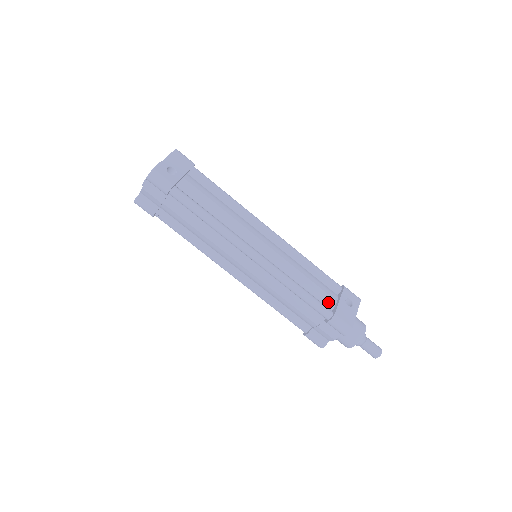
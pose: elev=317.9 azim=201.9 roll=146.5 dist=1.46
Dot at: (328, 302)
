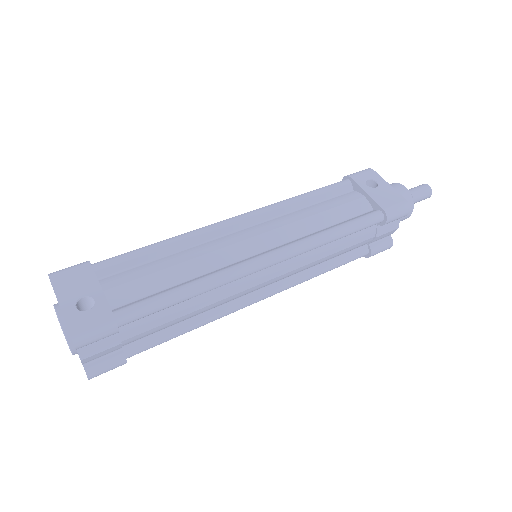
Dot at: (361, 207)
